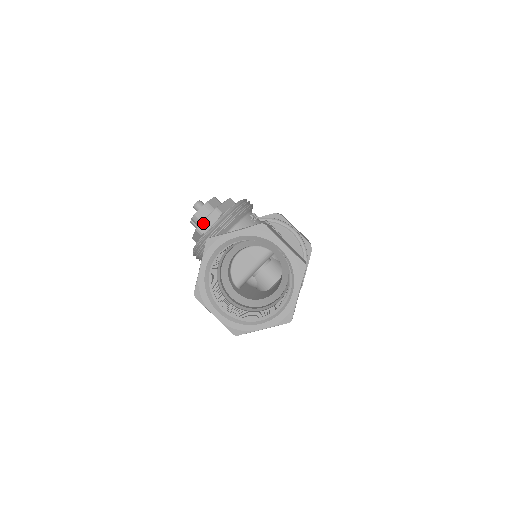
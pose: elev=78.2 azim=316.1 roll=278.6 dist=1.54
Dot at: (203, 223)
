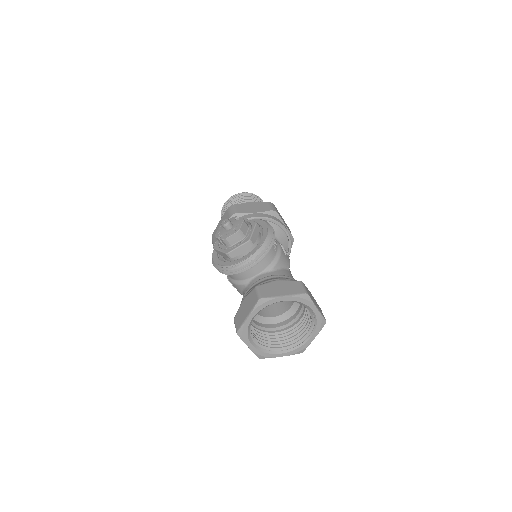
Dot at: (235, 250)
